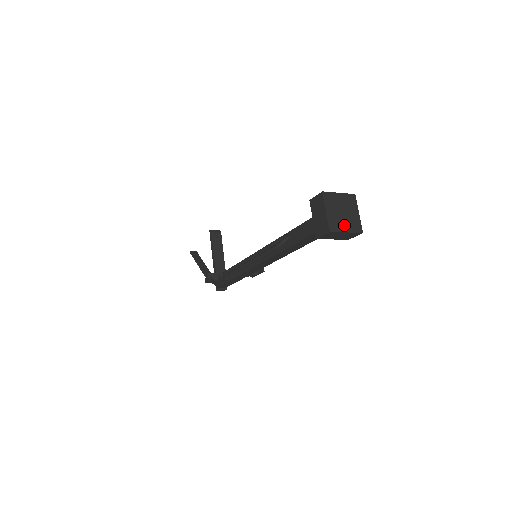
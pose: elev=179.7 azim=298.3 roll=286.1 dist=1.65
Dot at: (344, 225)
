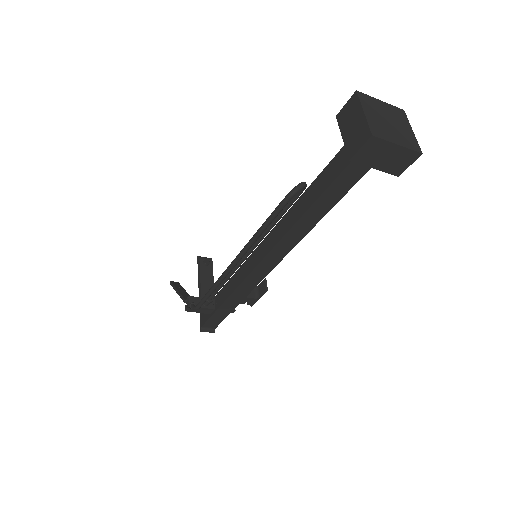
Dot at: (393, 136)
